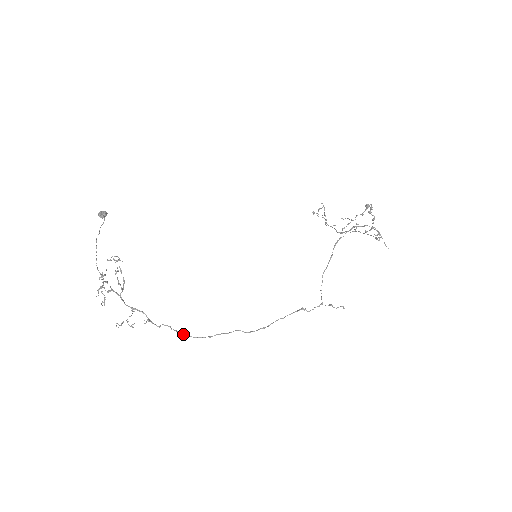
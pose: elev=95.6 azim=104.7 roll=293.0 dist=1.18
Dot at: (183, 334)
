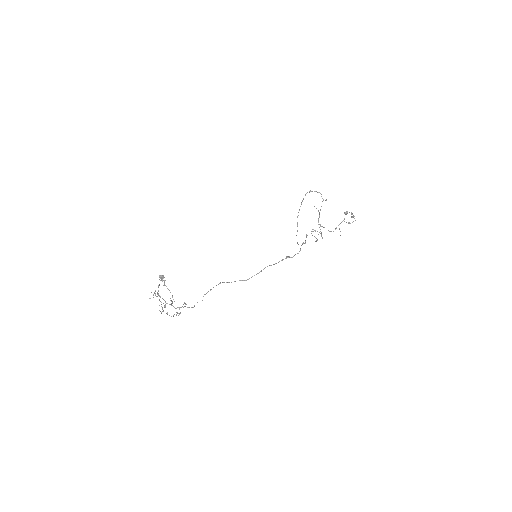
Dot at: (203, 296)
